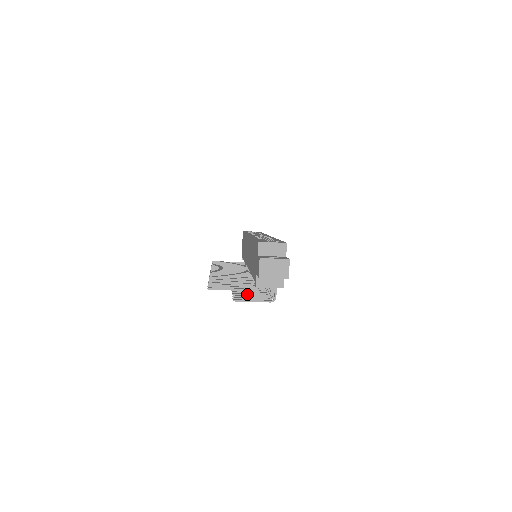
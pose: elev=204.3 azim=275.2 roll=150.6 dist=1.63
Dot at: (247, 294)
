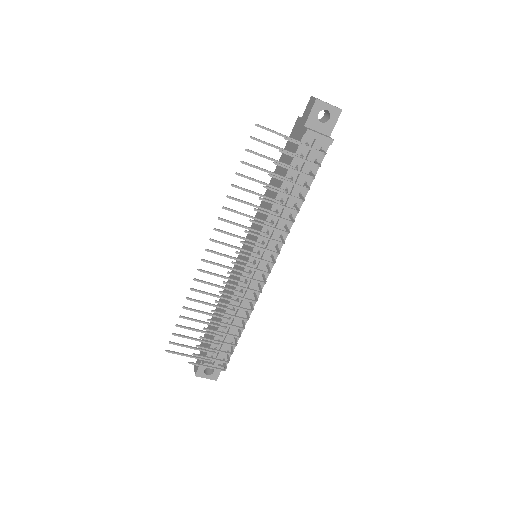
Dot at: occluded
